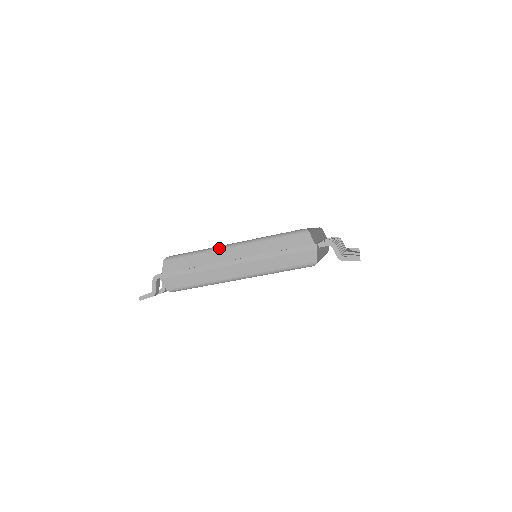
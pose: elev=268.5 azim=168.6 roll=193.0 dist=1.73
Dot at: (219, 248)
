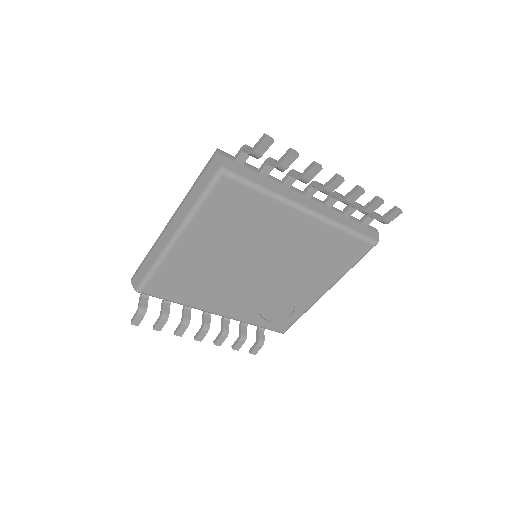
Dot at: occluded
